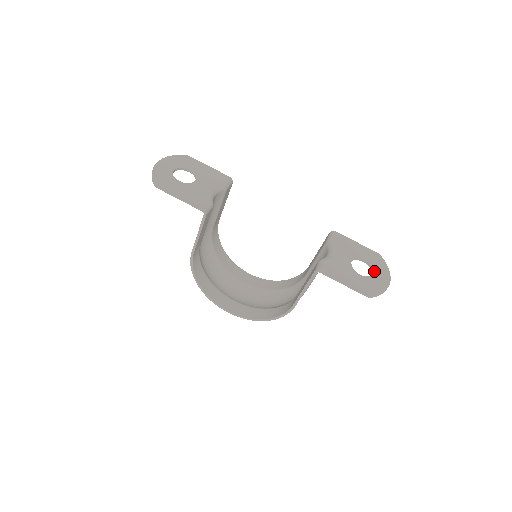
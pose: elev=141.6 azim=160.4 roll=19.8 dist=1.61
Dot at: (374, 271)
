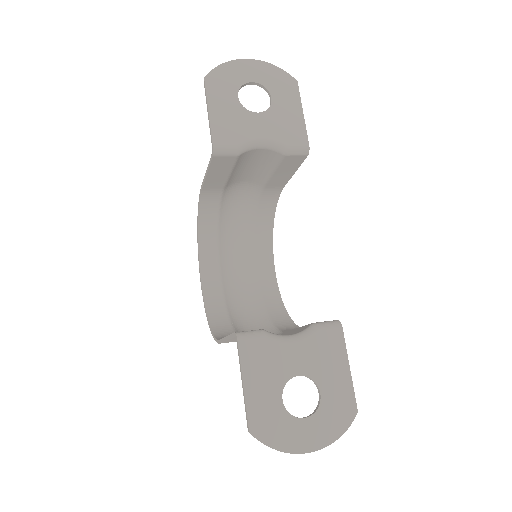
Dot at: (310, 418)
